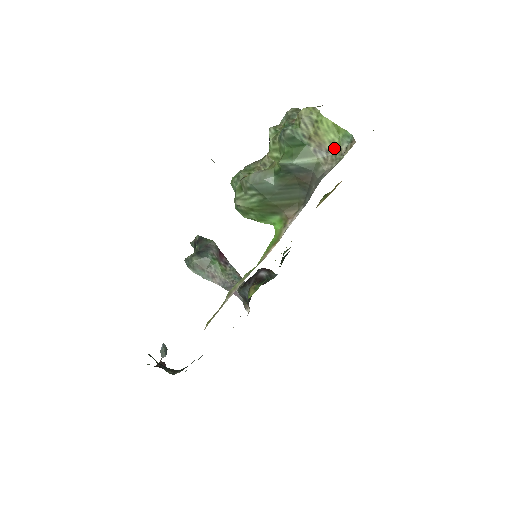
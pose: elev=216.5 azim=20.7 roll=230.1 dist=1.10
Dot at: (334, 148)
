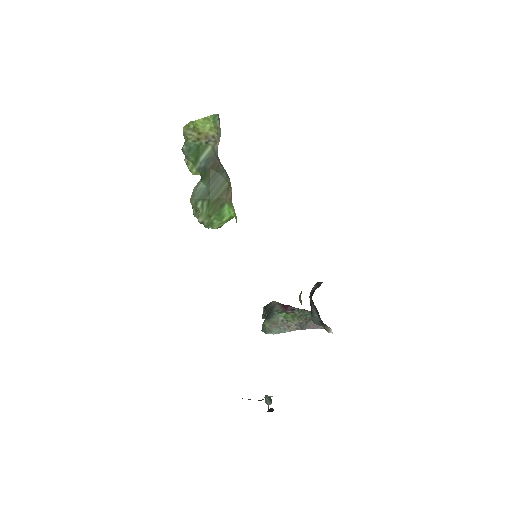
Dot at: (215, 131)
